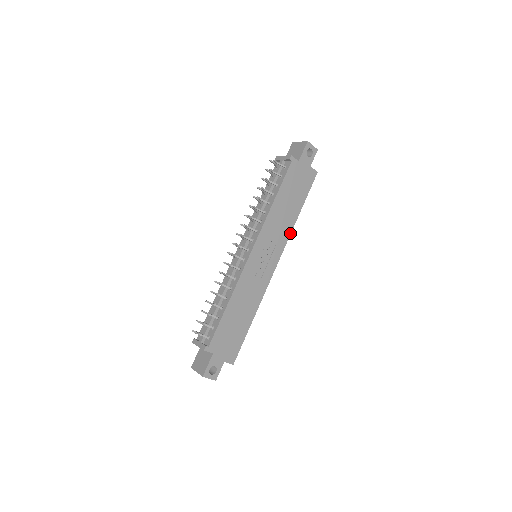
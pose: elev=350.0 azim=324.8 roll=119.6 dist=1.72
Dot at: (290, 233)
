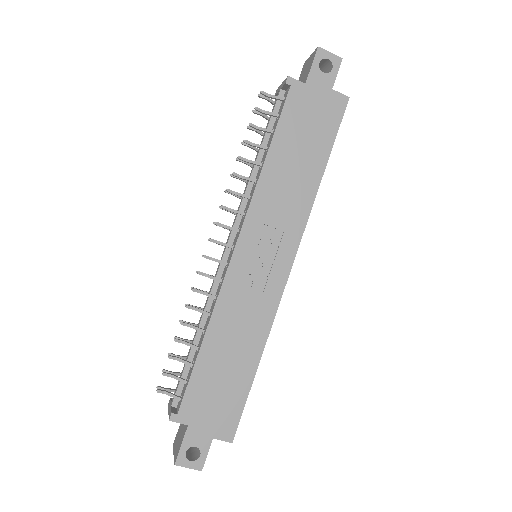
Dot at: (310, 209)
